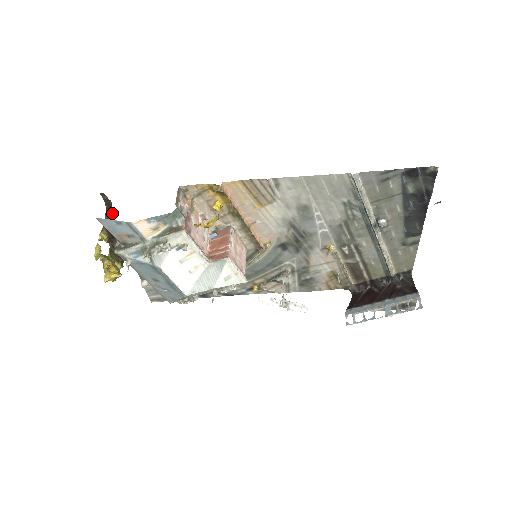
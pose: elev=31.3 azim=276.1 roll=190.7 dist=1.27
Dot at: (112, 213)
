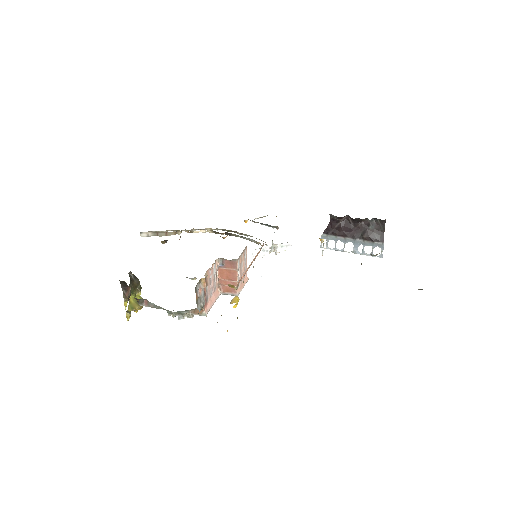
Dot at: (129, 288)
